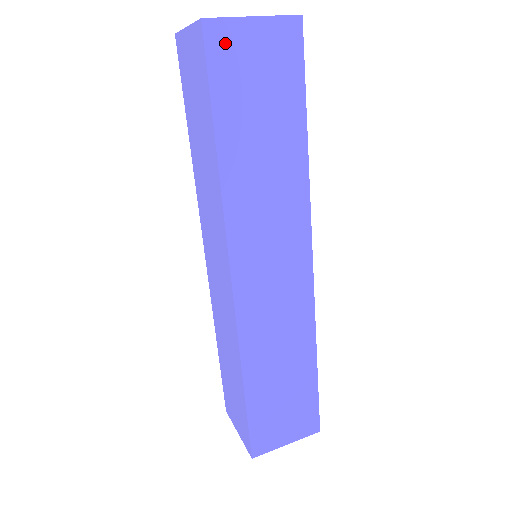
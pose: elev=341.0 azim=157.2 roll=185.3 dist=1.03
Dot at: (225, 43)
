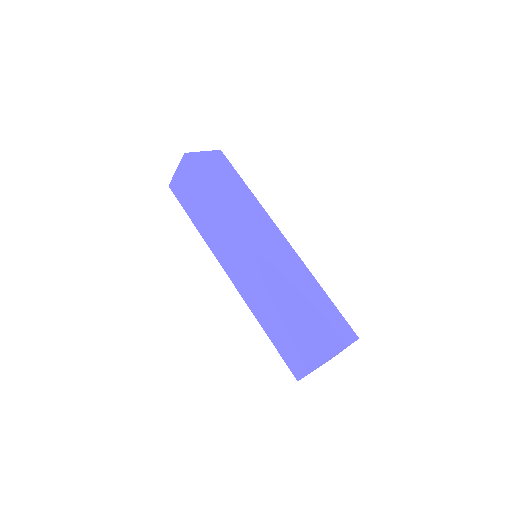
Dot at: (197, 159)
